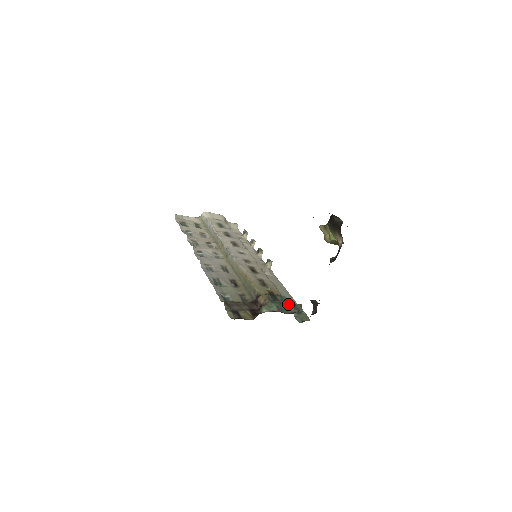
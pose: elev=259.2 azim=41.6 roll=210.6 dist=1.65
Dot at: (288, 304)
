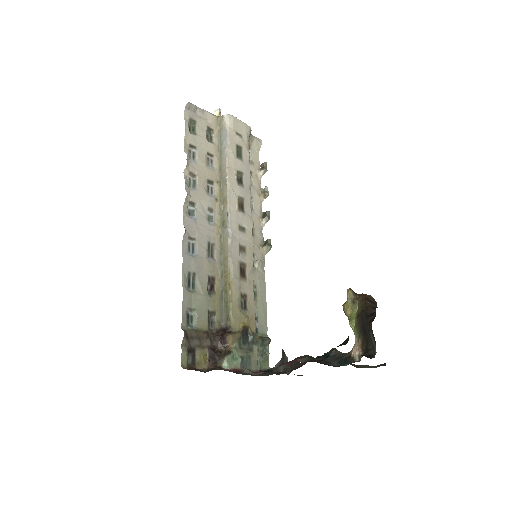
Dot at: (256, 351)
